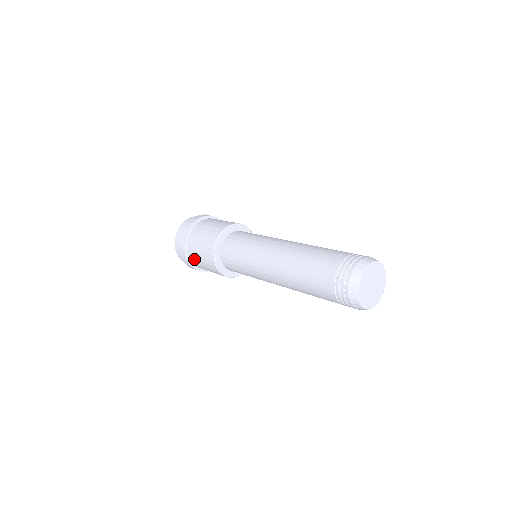
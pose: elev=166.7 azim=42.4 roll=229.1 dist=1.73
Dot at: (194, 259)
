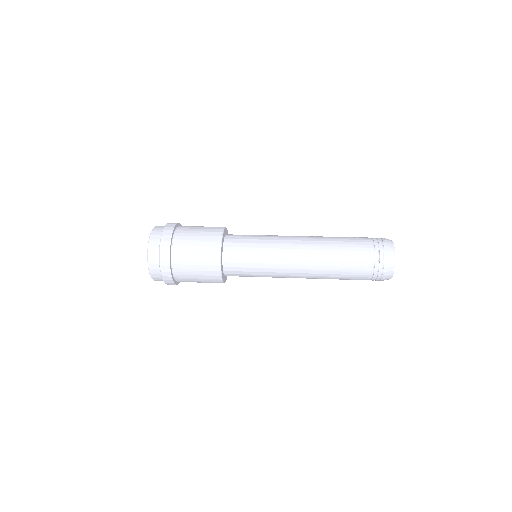
Dot at: (182, 258)
